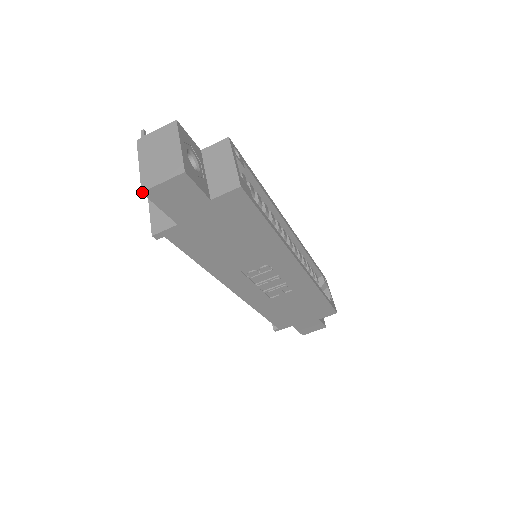
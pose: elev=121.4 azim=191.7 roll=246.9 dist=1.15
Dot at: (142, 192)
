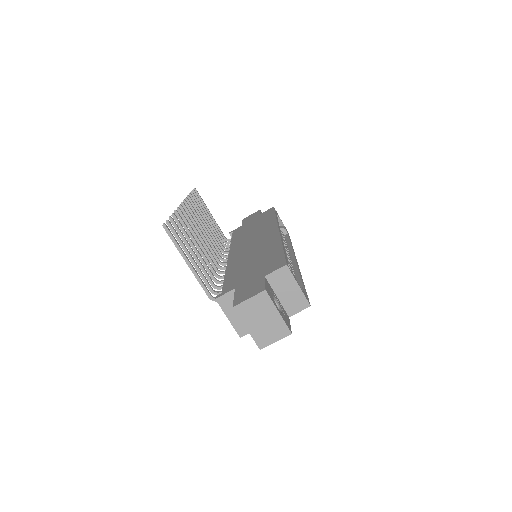
Dot at: occluded
